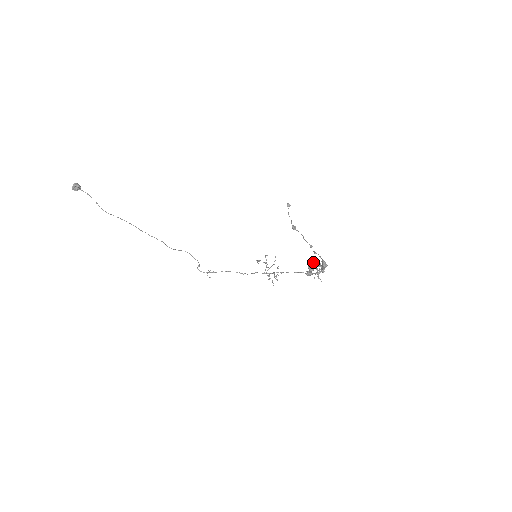
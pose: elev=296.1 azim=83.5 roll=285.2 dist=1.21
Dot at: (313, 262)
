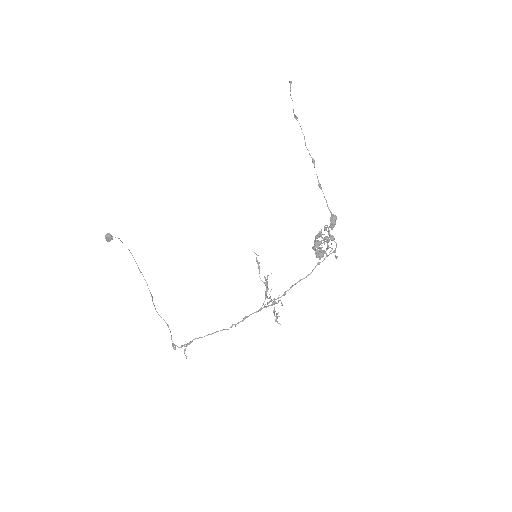
Dot at: (323, 252)
